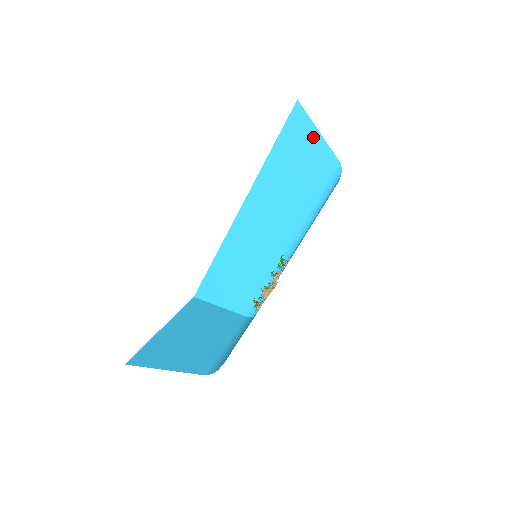
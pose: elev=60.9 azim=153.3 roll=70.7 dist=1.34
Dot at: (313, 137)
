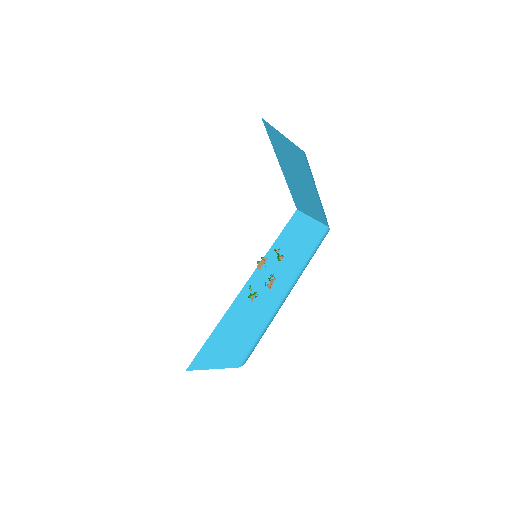
Dot at: (308, 222)
